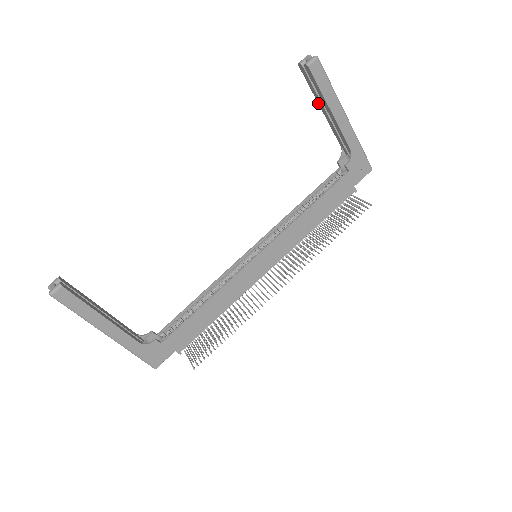
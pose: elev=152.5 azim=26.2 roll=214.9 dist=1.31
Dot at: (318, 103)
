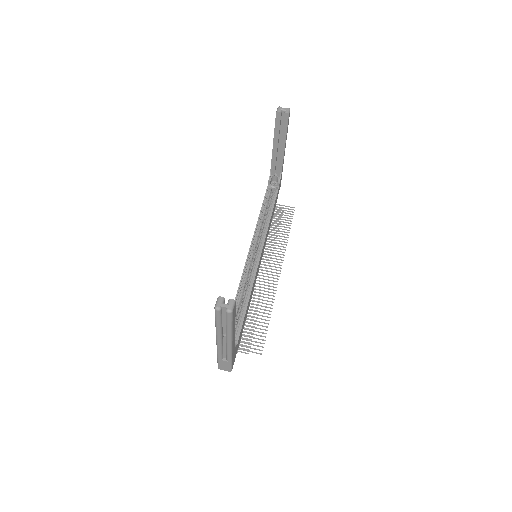
Dot at: (274, 139)
